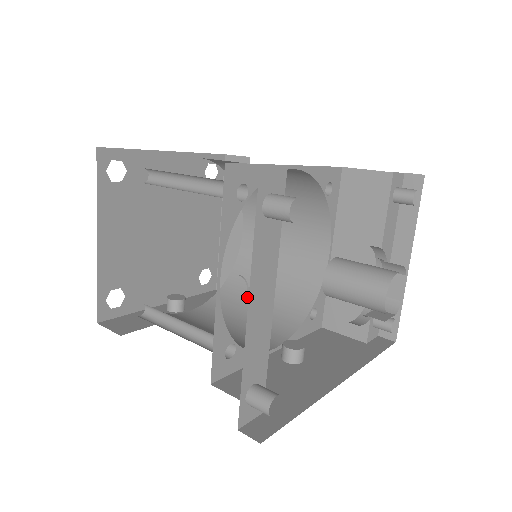
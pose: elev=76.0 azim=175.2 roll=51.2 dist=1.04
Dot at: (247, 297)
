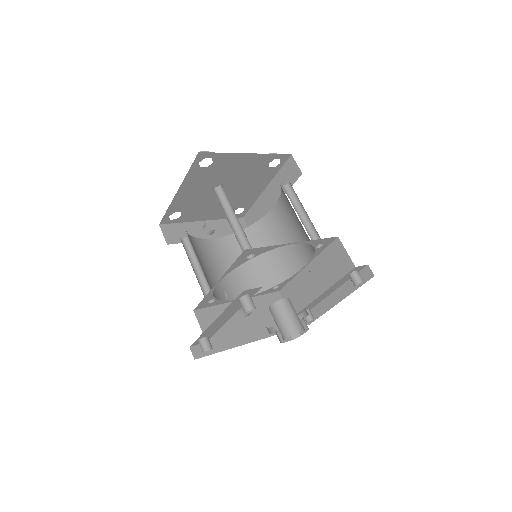
Dot at: occluded
